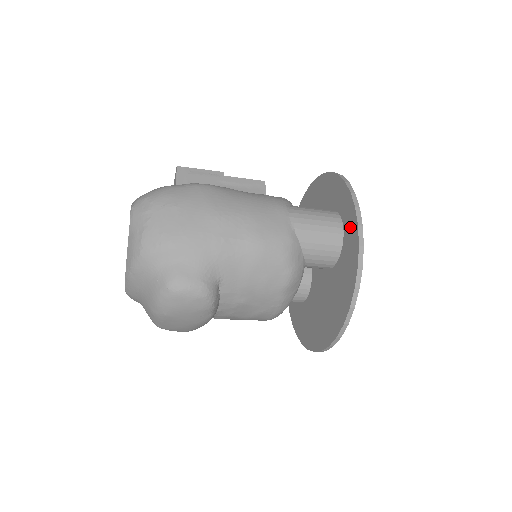
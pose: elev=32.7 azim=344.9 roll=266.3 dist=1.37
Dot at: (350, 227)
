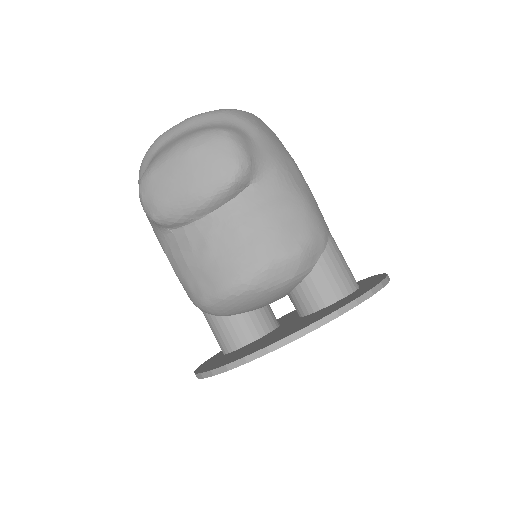
Dot at: (372, 282)
